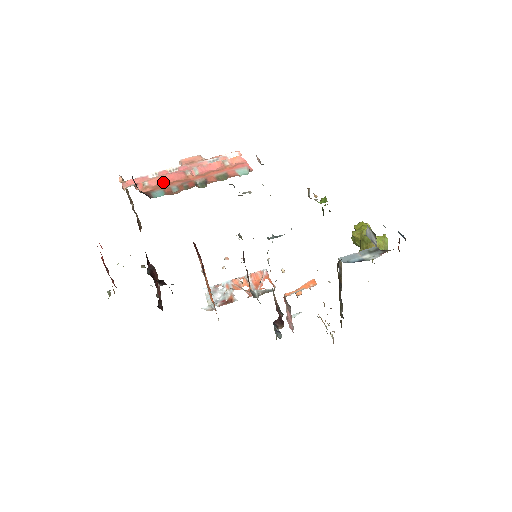
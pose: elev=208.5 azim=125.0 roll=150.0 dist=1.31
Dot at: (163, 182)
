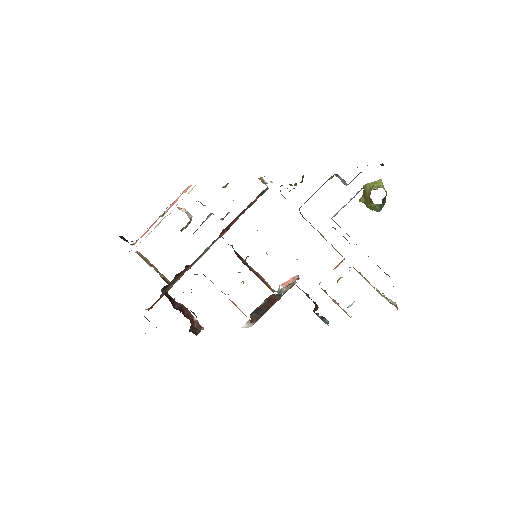
Dot at: occluded
